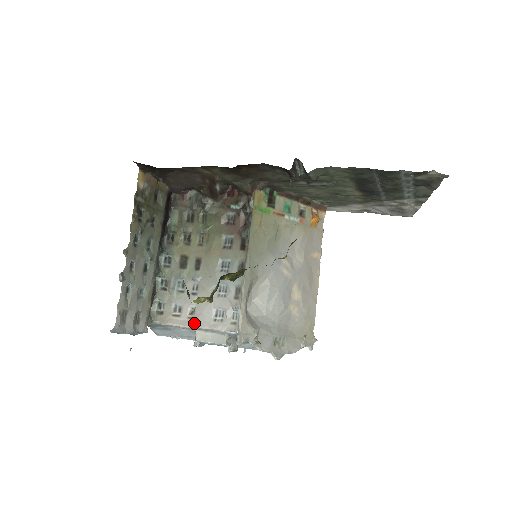
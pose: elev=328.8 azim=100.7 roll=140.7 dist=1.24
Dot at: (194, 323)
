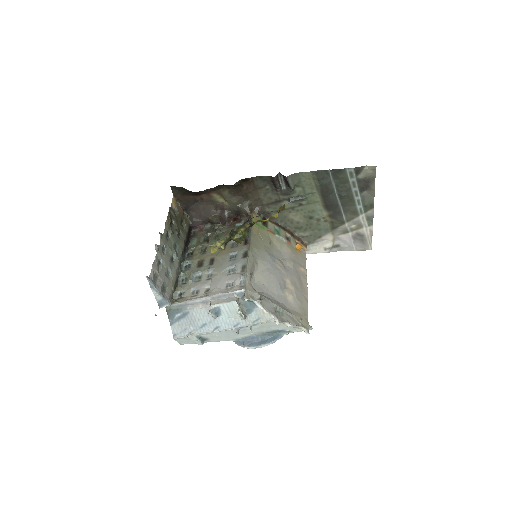
Dot at: (209, 294)
